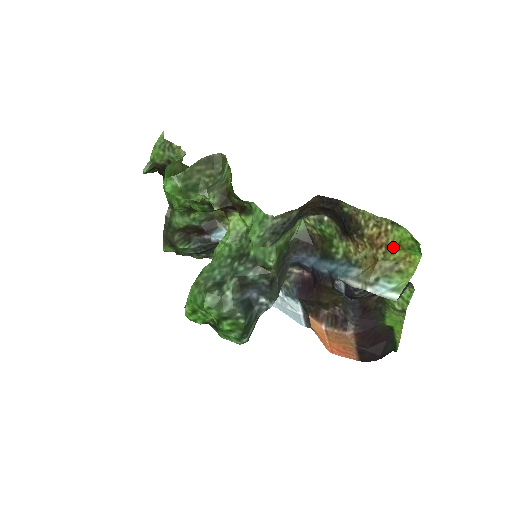
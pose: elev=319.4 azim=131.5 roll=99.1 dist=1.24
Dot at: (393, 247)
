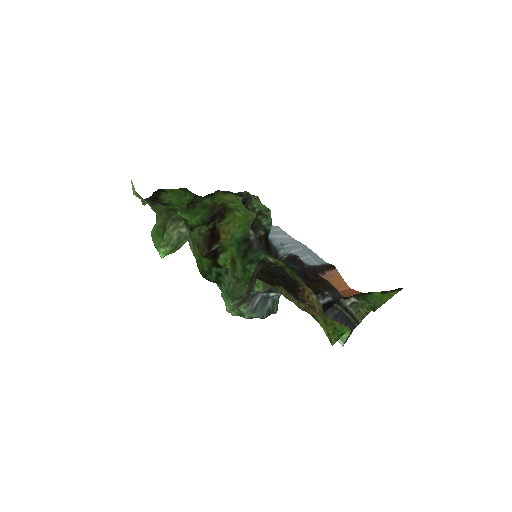
Dot at: (326, 319)
